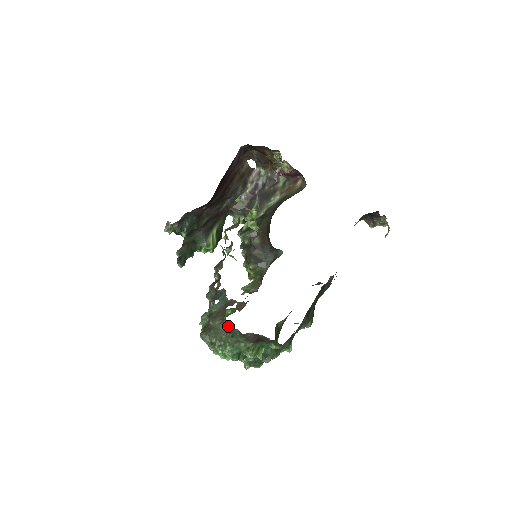
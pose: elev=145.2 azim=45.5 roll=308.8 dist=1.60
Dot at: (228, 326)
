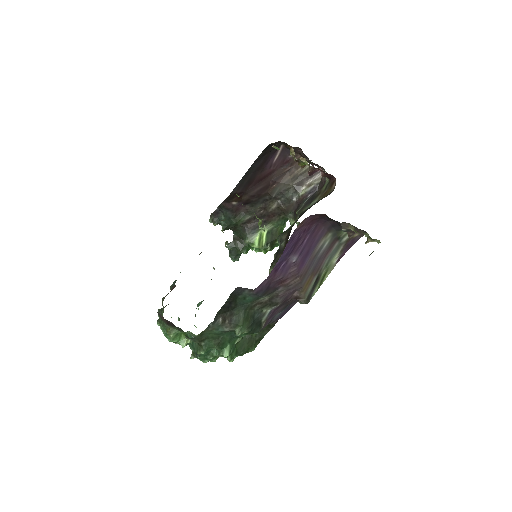
Dot at: occluded
